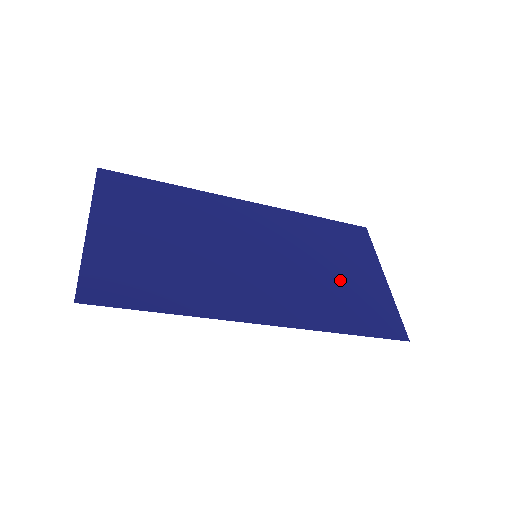
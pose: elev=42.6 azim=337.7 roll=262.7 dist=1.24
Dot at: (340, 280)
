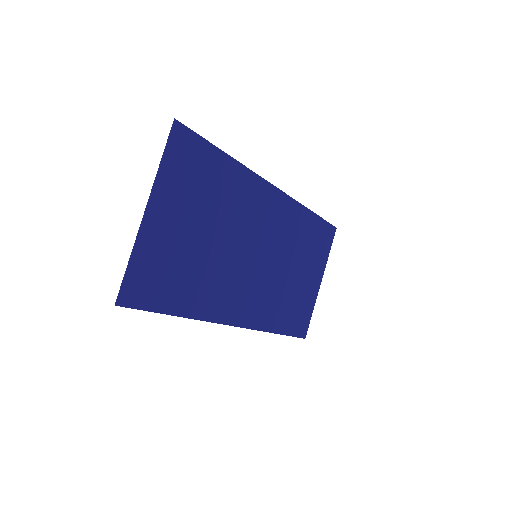
Dot at: (295, 284)
